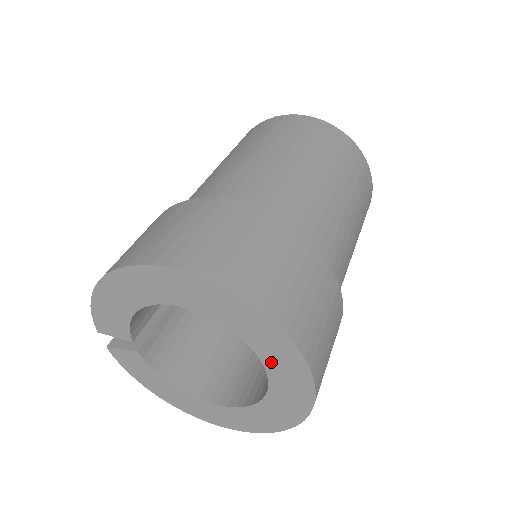
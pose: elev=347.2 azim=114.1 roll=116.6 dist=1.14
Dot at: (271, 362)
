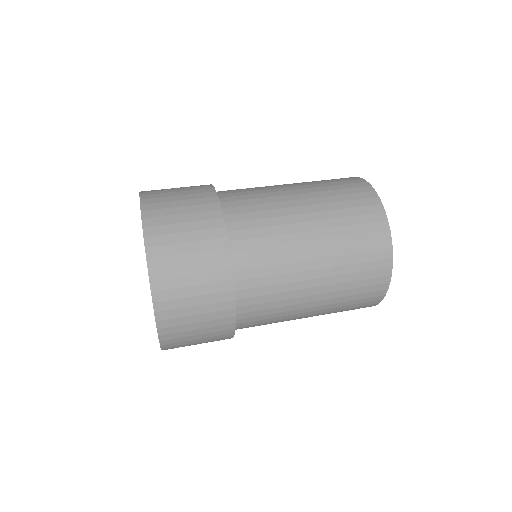
Dot at: occluded
